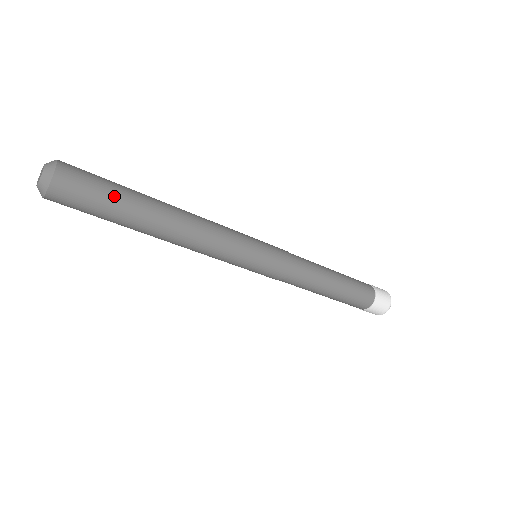
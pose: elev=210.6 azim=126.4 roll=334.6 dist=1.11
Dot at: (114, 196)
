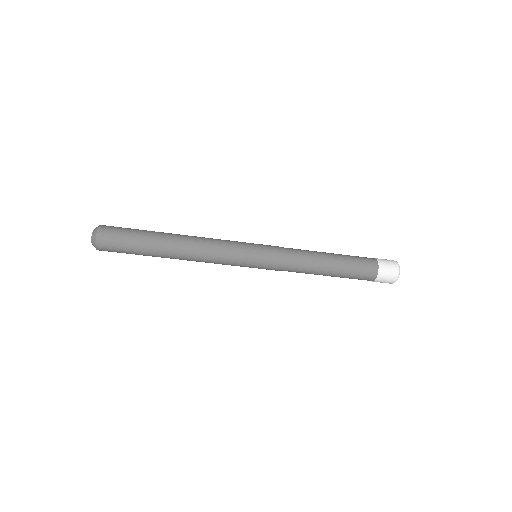
Dot at: (137, 231)
